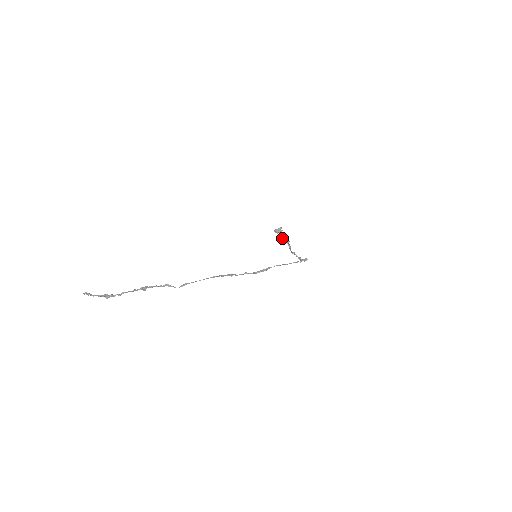
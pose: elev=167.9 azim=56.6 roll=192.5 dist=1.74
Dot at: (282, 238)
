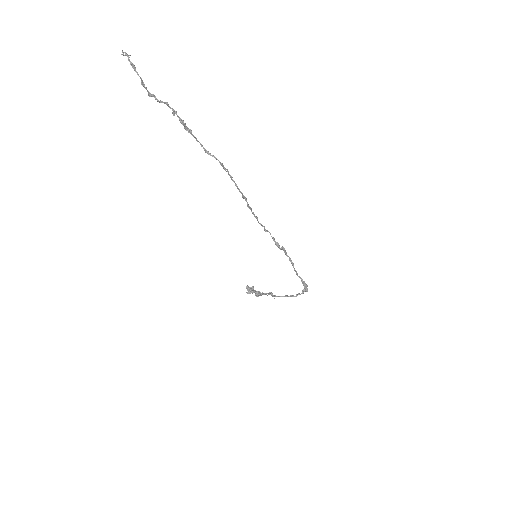
Dot at: (257, 294)
